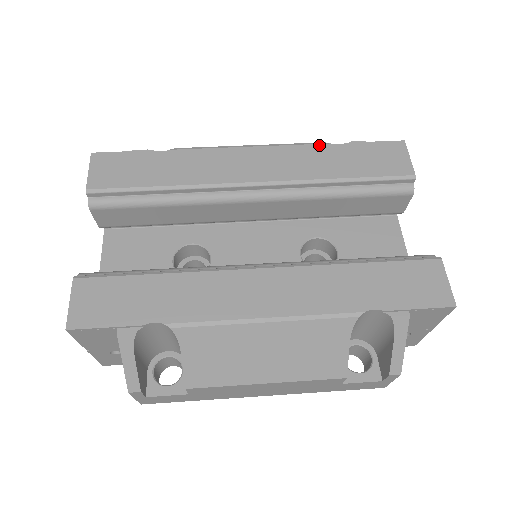
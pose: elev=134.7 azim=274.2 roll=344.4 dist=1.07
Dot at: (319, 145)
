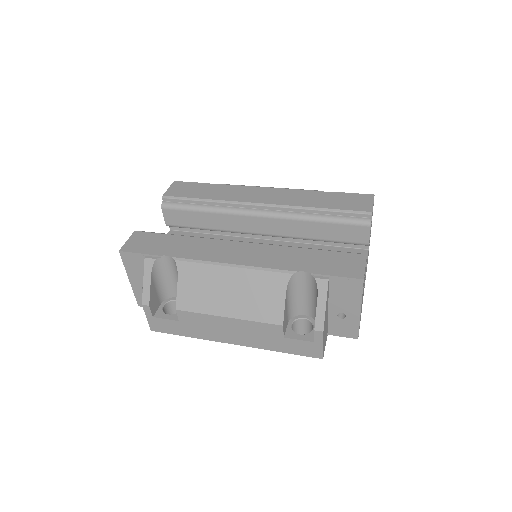
Dot at: (313, 191)
